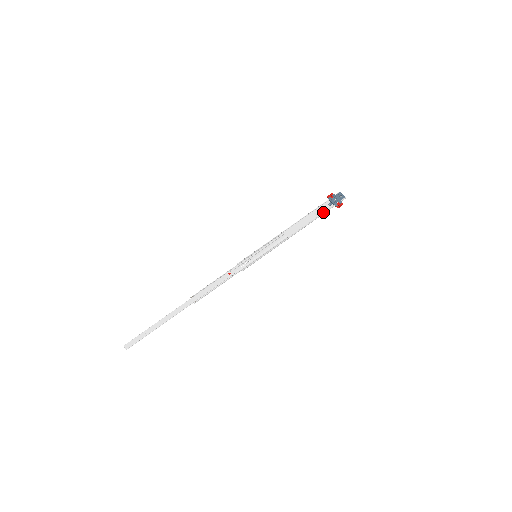
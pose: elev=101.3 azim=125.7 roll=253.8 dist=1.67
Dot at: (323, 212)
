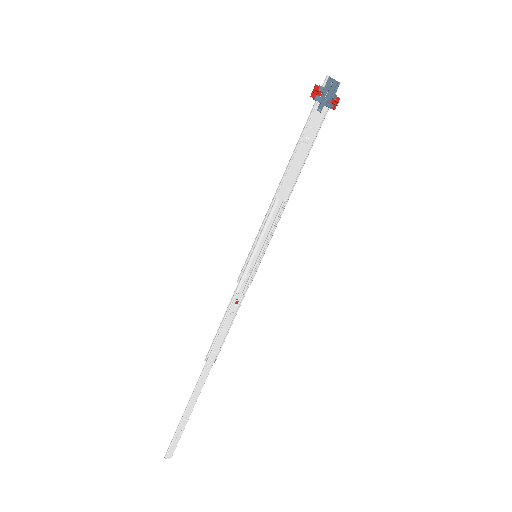
Dot at: (316, 129)
